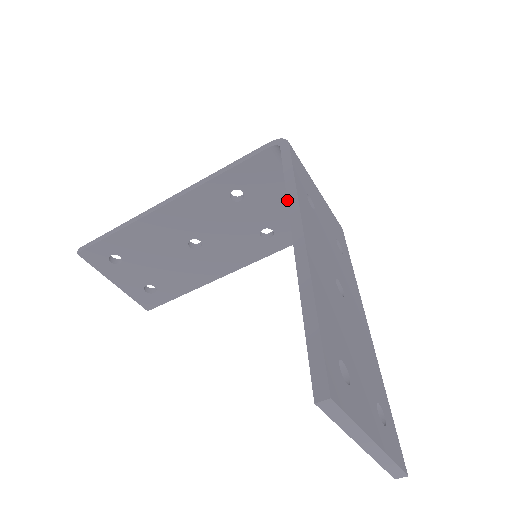
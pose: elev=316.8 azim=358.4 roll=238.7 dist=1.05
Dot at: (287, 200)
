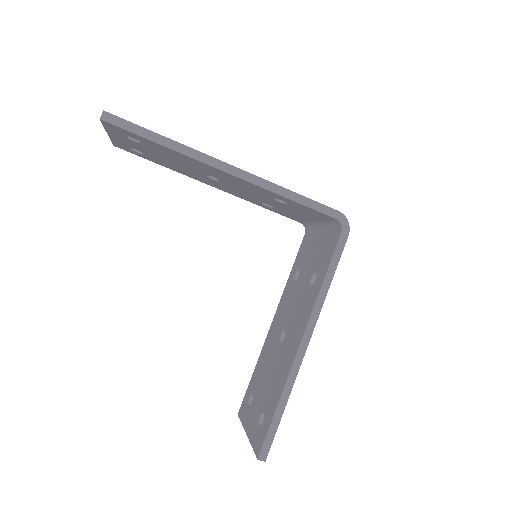
Dot at: (315, 305)
